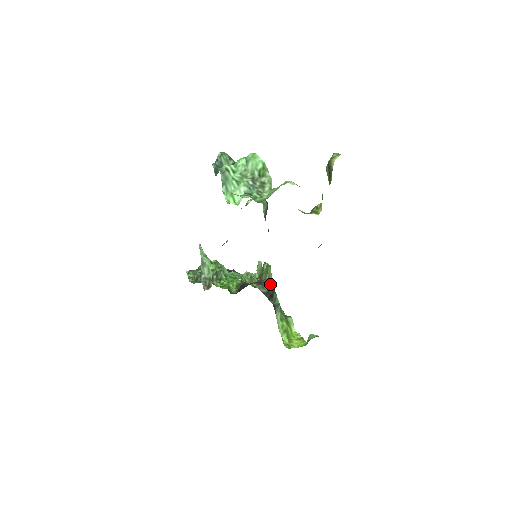
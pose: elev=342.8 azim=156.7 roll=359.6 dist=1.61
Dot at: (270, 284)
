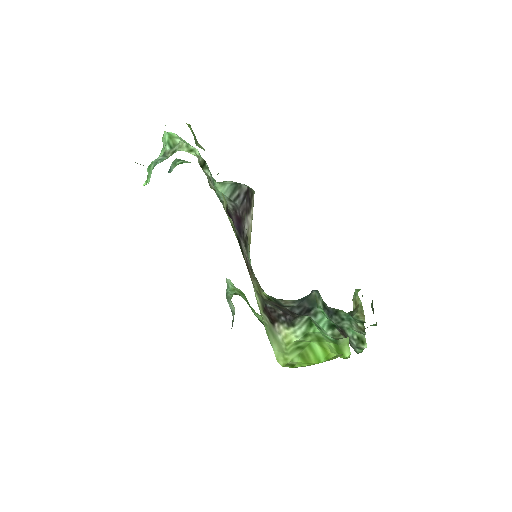
Dot at: occluded
